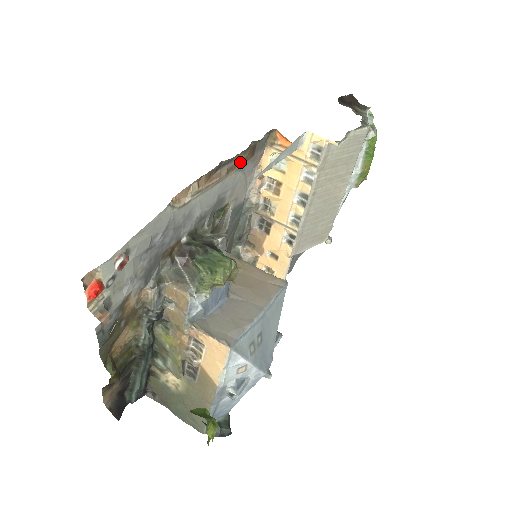
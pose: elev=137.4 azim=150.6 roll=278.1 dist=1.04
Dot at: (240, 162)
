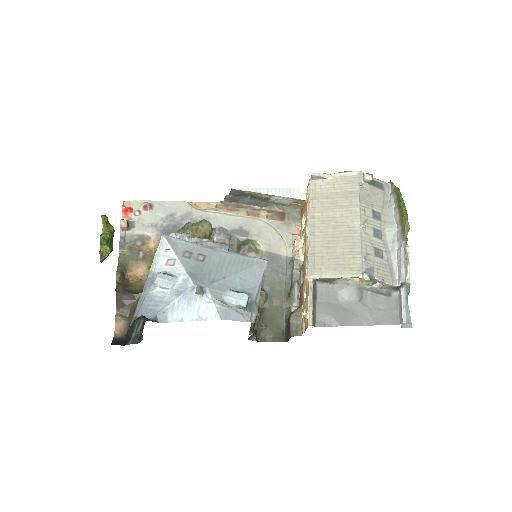
Dot at: (264, 215)
